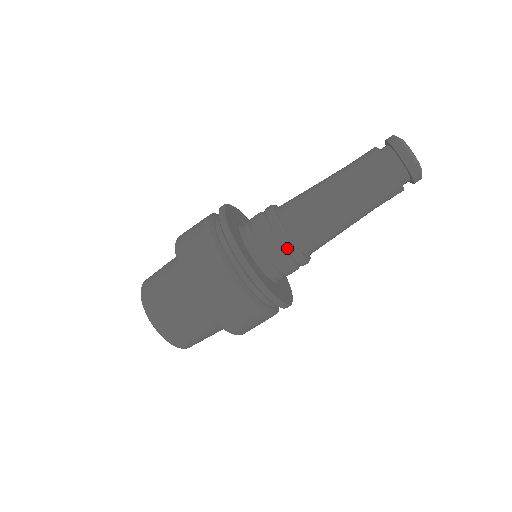
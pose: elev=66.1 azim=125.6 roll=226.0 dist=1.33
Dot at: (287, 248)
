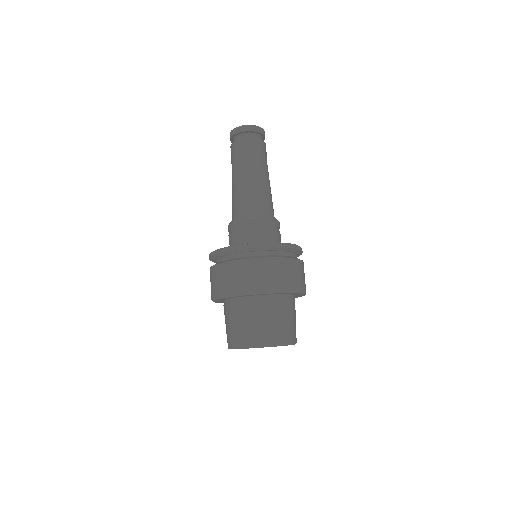
Dot at: (261, 222)
